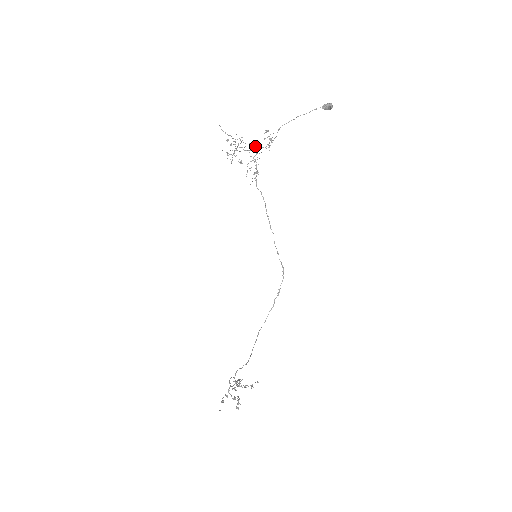
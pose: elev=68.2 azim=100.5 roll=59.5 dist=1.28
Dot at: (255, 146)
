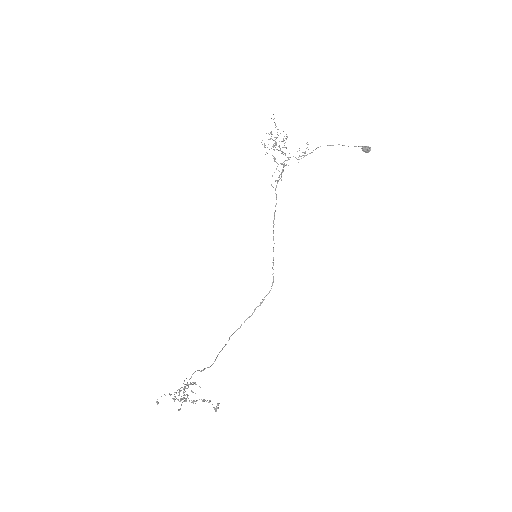
Dot at: occluded
